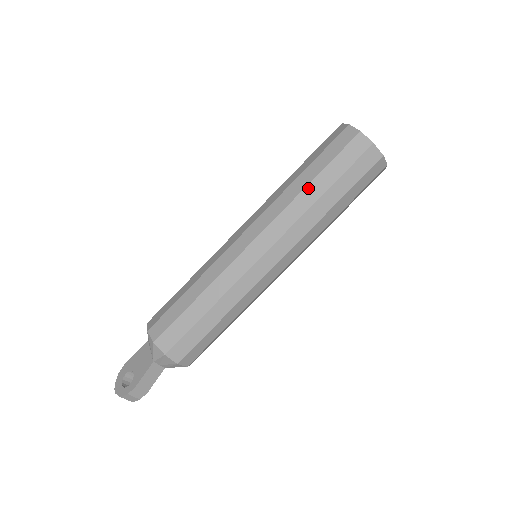
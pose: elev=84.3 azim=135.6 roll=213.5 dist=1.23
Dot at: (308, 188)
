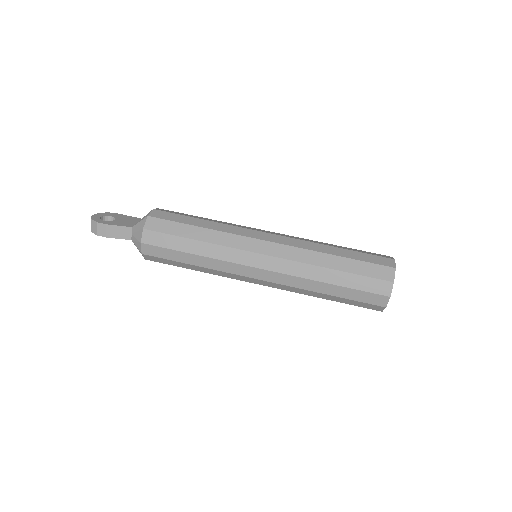
Dot at: (330, 256)
